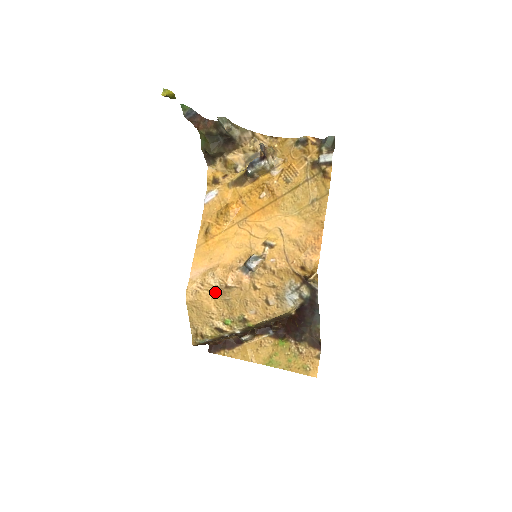
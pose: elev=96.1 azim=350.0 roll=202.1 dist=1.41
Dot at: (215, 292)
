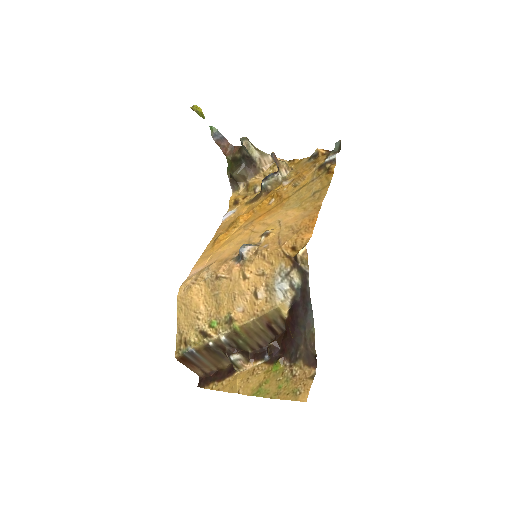
Dot at: (206, 287)
